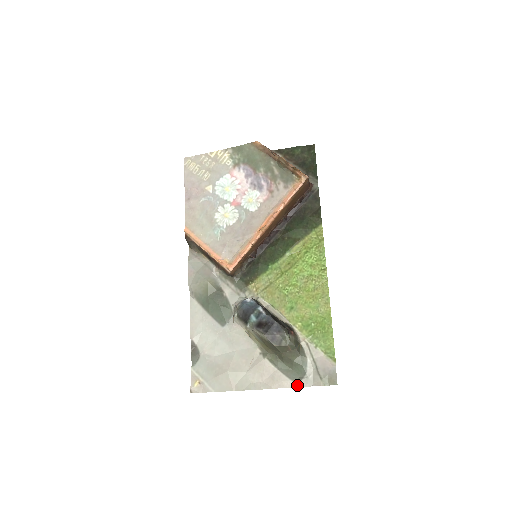
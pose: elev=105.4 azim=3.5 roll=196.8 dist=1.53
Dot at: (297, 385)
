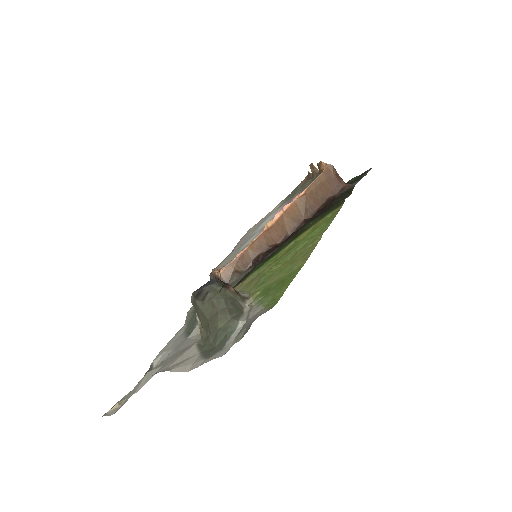
Dot at: (205, 361)
